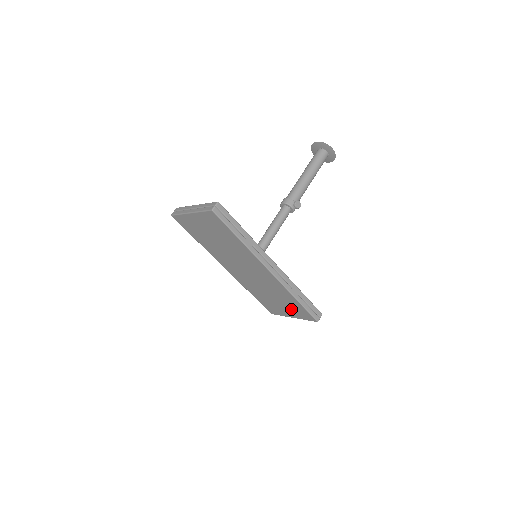
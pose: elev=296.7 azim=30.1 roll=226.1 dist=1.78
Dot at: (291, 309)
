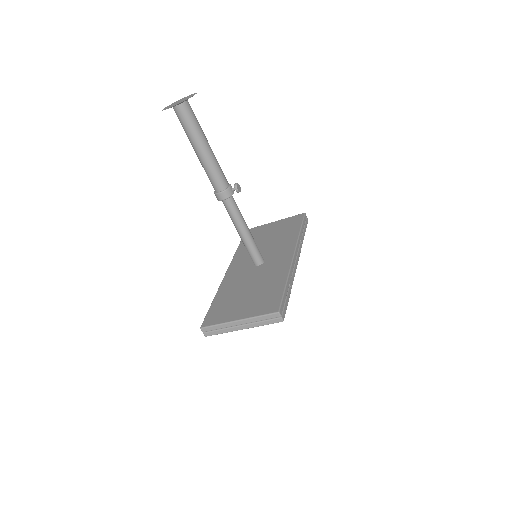
Dot at: occluded
